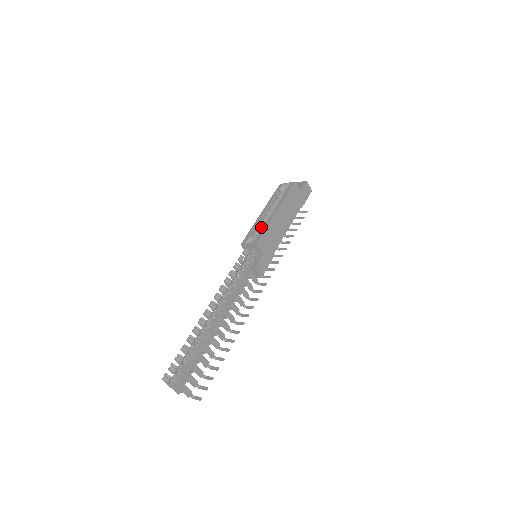
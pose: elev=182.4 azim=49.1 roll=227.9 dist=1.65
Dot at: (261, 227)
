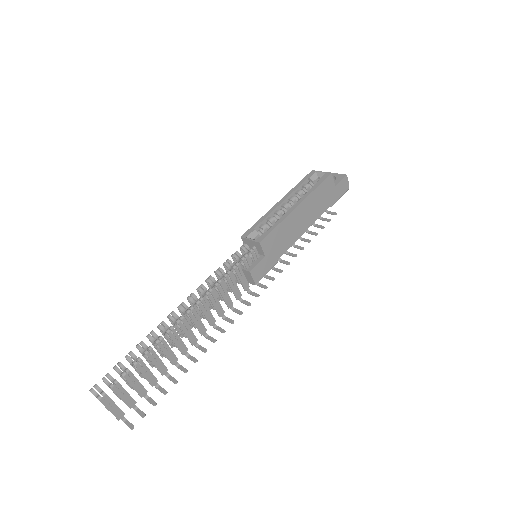
Dot at: (273, 221)
